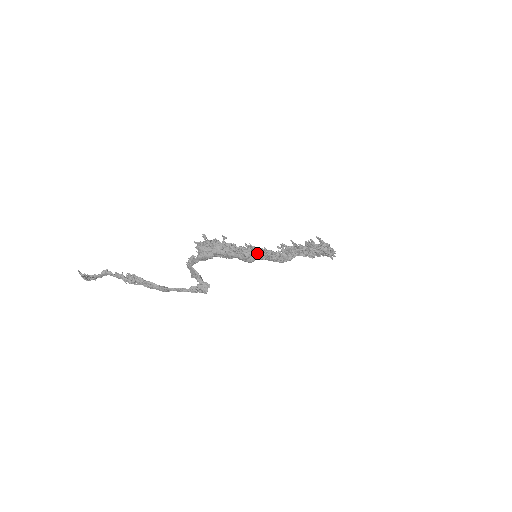
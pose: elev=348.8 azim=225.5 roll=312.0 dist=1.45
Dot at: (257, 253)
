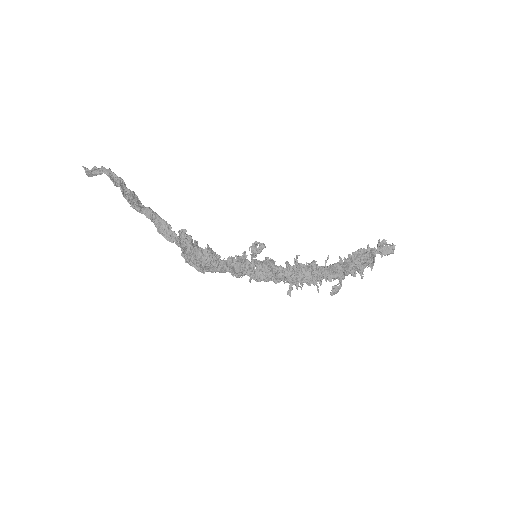
Dot at: occluded
